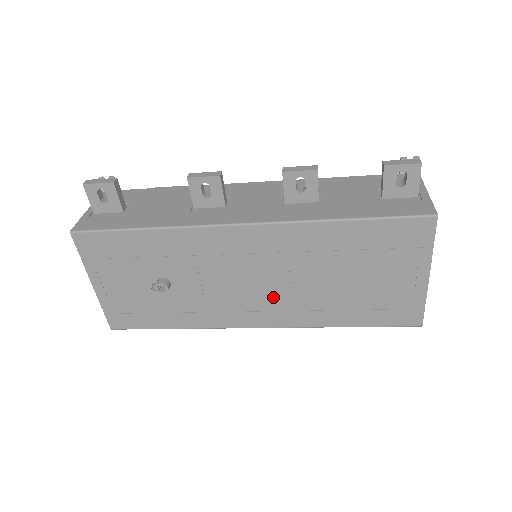
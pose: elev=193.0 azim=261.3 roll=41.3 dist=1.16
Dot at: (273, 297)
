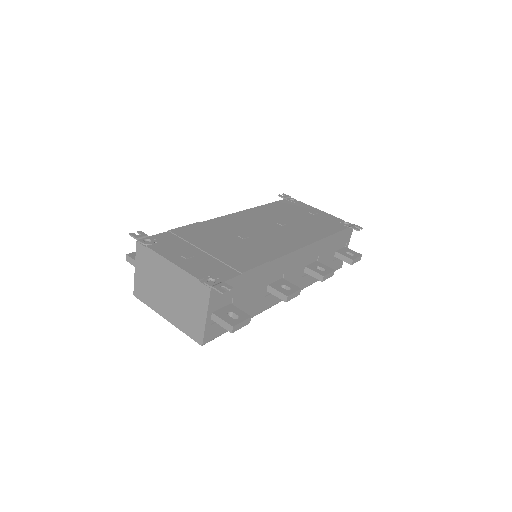
Dot at: occluded
